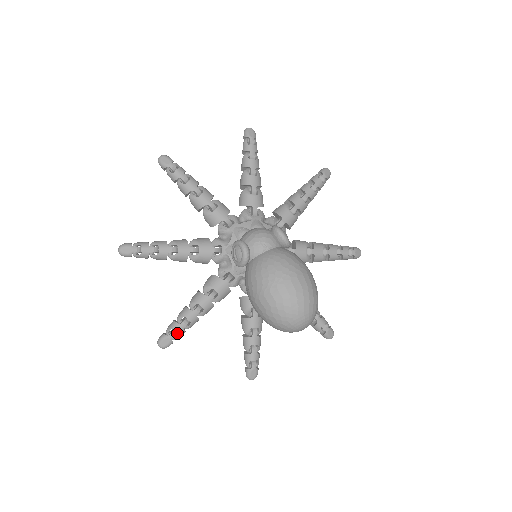
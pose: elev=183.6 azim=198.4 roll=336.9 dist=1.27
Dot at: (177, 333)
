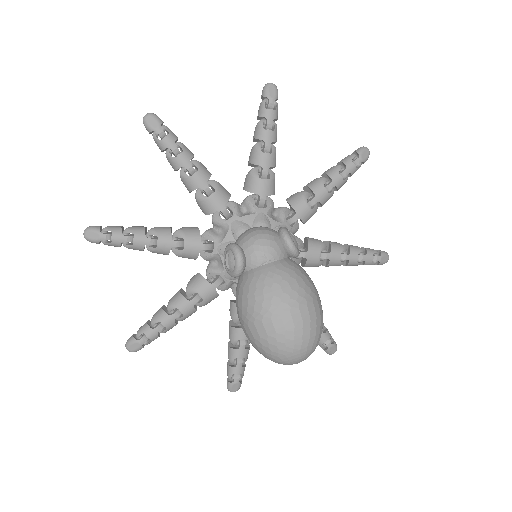
Dot at: occluded
